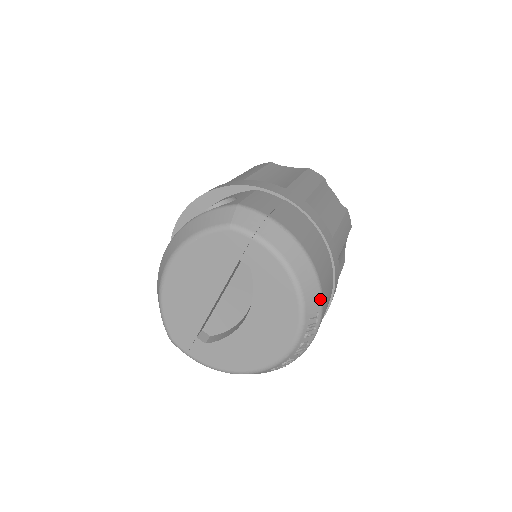
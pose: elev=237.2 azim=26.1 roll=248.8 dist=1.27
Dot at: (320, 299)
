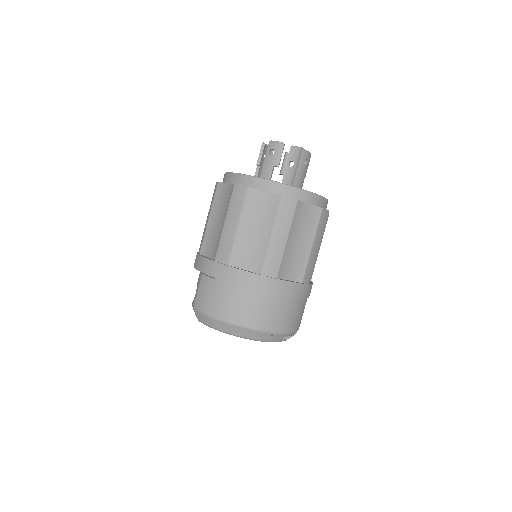
Dot at: (264, 333)
